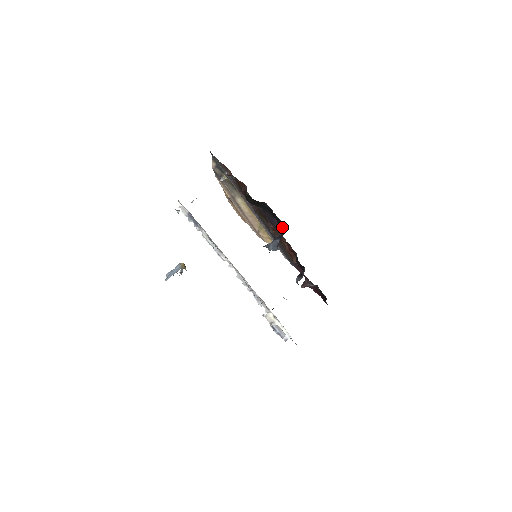
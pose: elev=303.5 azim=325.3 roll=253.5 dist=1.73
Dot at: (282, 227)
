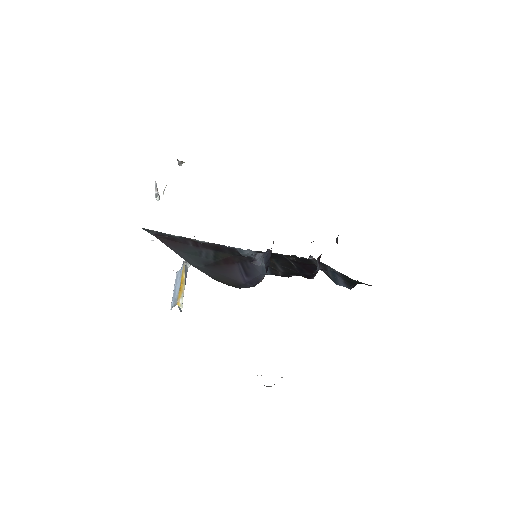
Dot at: occluded
